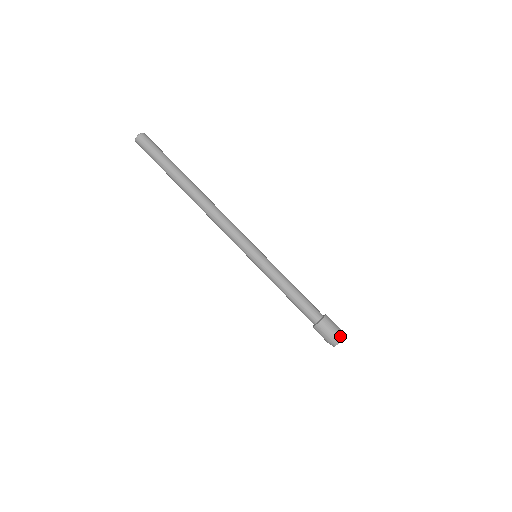
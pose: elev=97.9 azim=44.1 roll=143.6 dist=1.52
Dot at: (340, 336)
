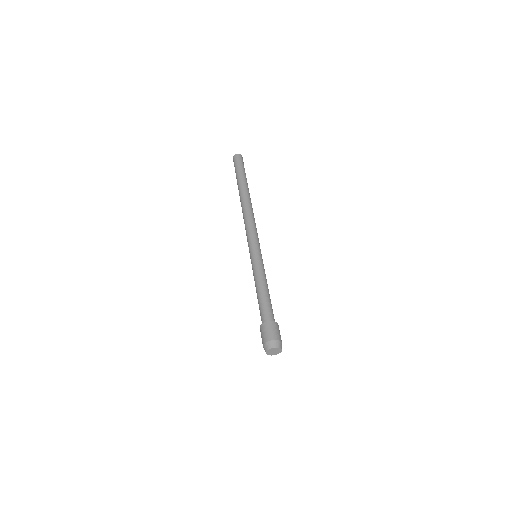
Dot at: (268, 344)
